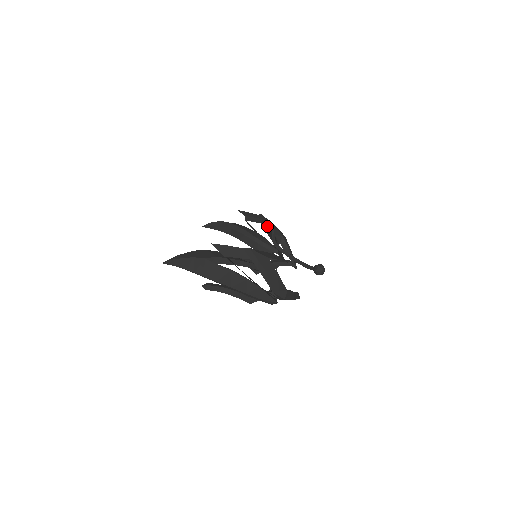
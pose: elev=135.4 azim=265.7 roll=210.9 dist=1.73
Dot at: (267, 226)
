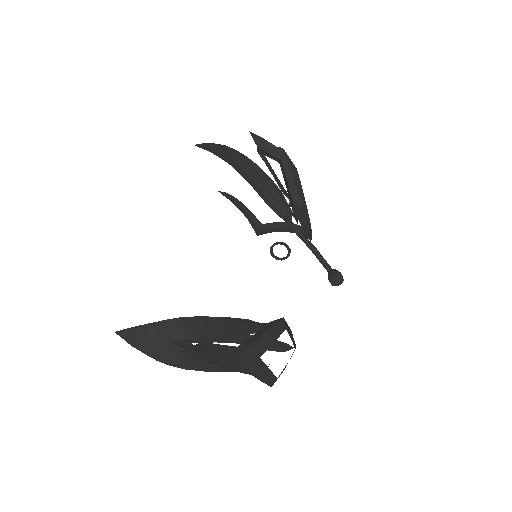
Dot at: (286, 177)
